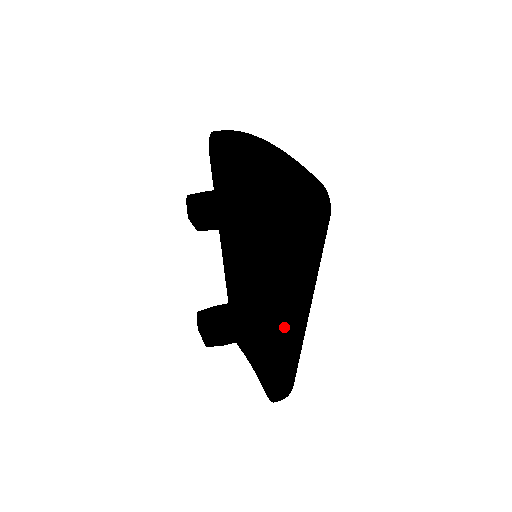
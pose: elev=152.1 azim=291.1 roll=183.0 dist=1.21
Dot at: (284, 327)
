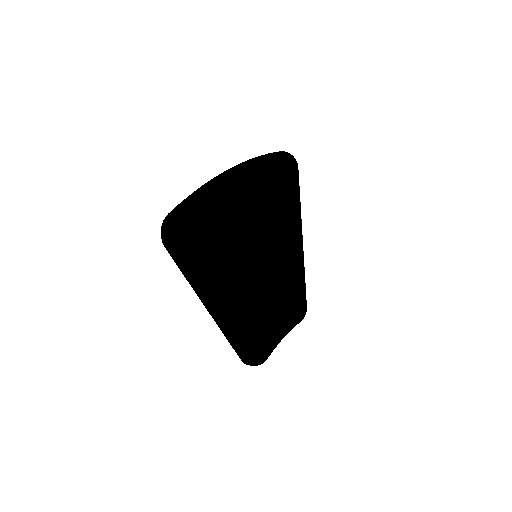
Dot at: occluded
